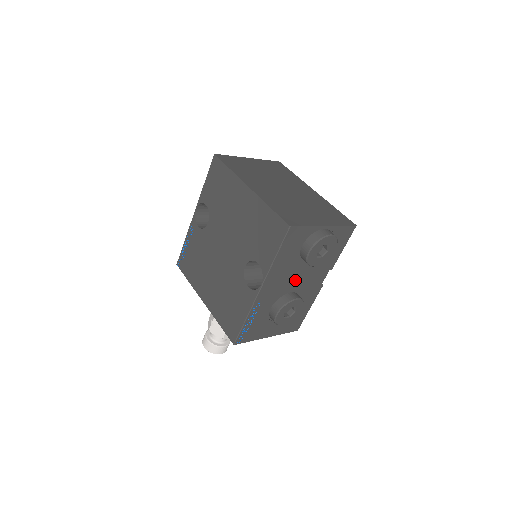
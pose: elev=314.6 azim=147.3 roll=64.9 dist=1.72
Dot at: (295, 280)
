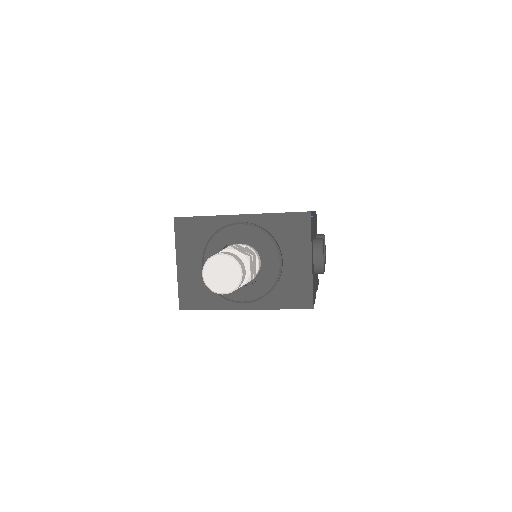
Dot at: occluded
